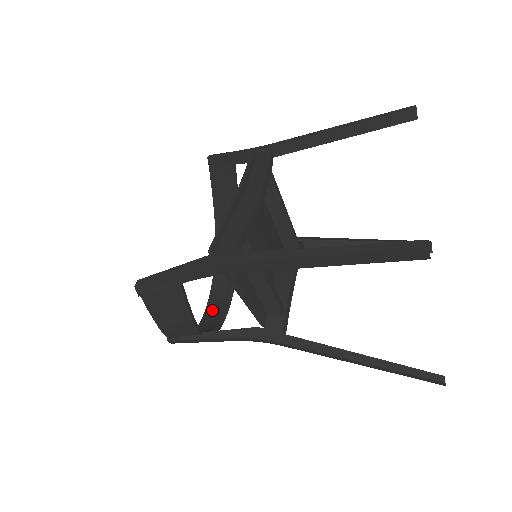
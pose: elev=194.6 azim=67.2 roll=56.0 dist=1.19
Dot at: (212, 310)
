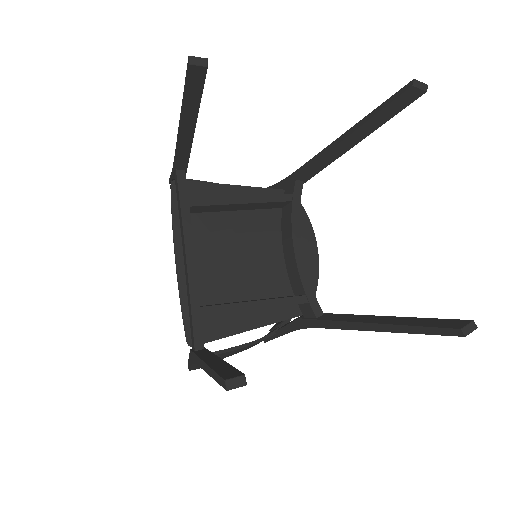
Dot at: occluded
